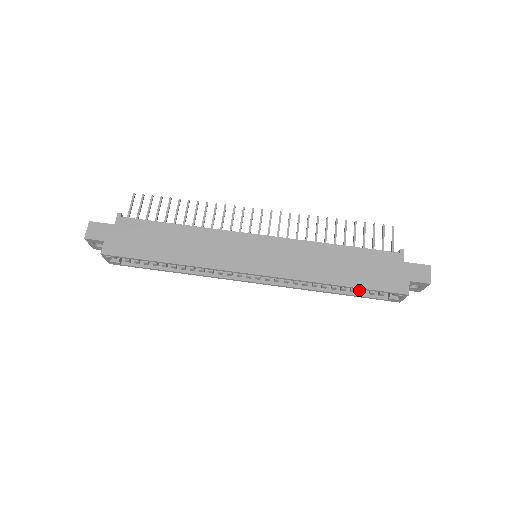
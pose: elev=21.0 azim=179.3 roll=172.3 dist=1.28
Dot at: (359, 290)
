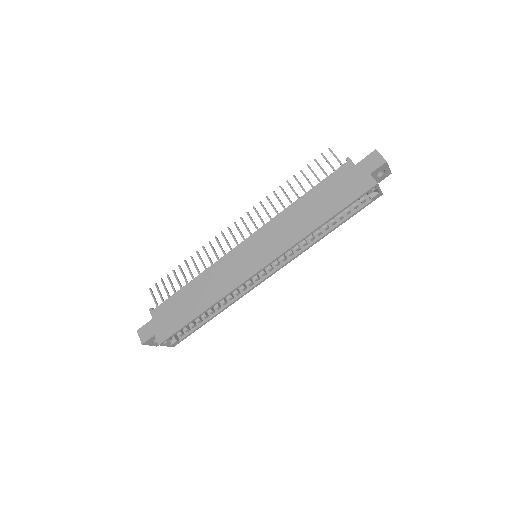
Dot at: (346, 213)
